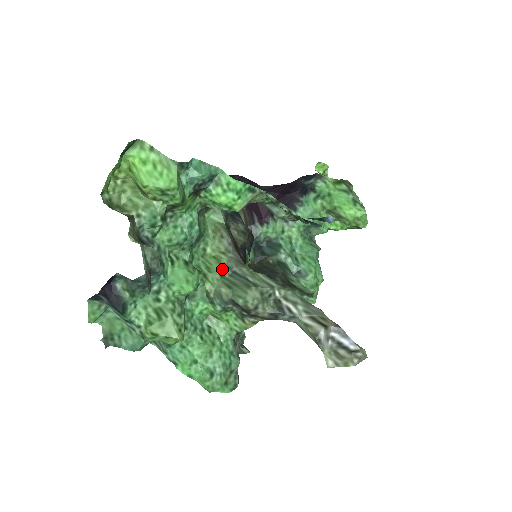
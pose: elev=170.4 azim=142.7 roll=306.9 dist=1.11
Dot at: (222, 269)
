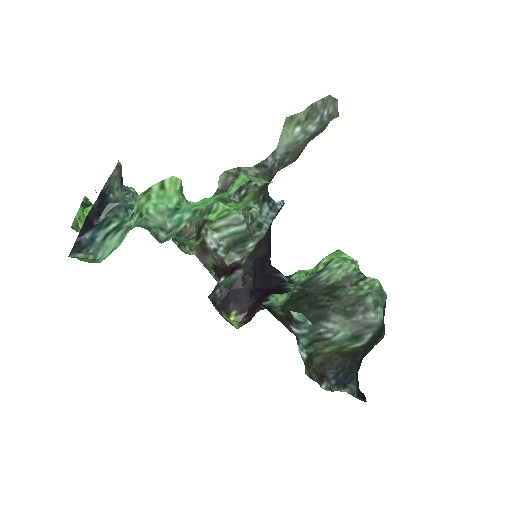
Dot at: occluded
